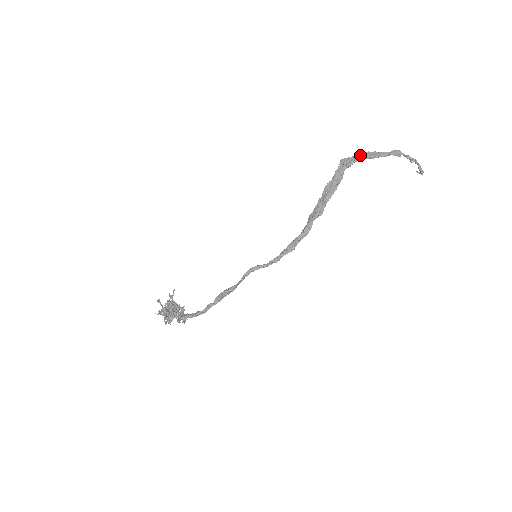
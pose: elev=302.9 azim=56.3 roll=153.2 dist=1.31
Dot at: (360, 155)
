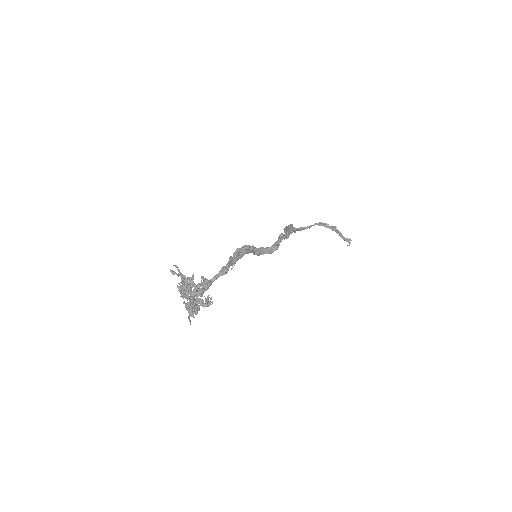
Dot at: (297, 228)
